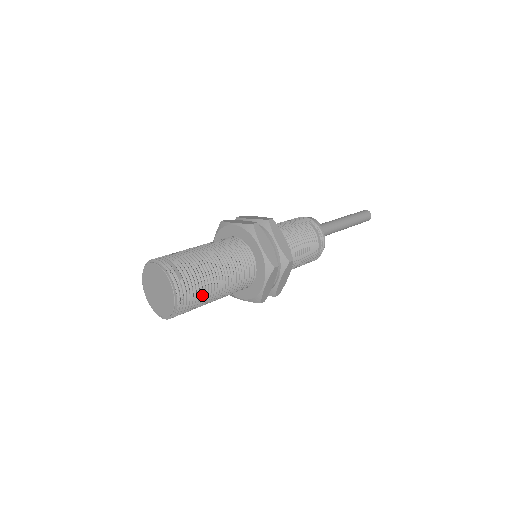
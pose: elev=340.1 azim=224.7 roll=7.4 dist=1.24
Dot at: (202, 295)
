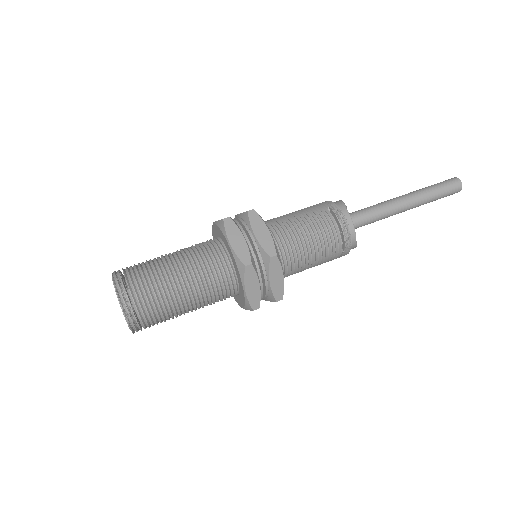
Dot at: (159, 305)
